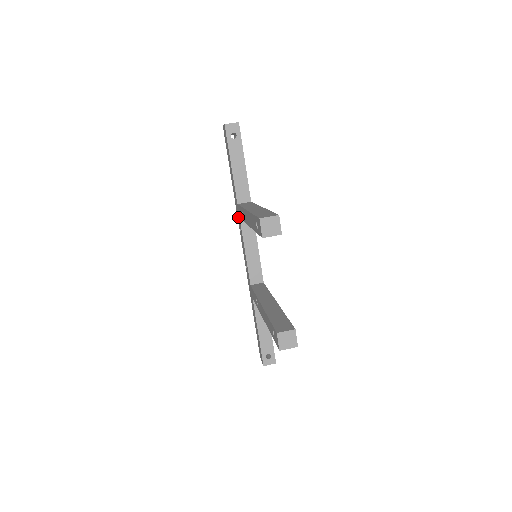
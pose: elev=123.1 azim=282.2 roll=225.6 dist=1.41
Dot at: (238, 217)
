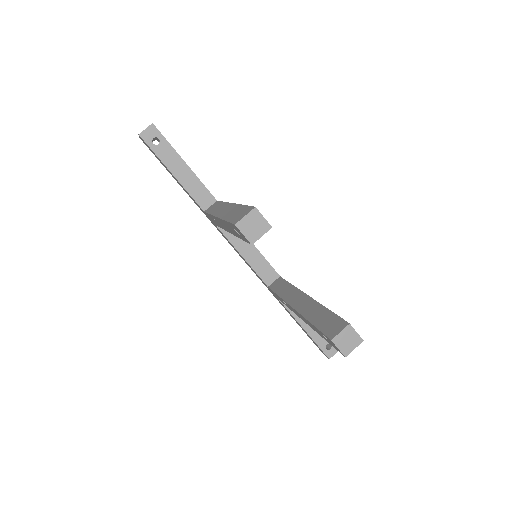
Dot at: (213, 224)
